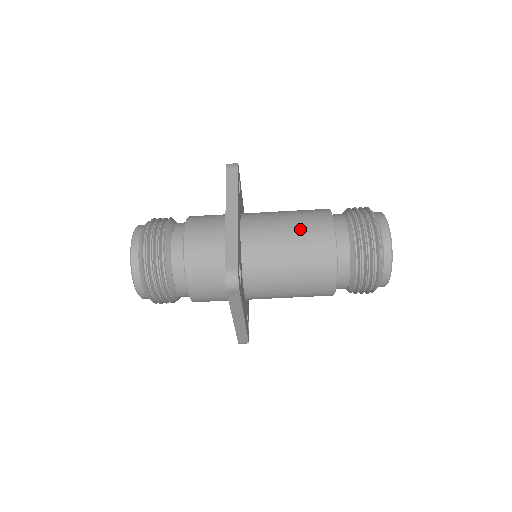
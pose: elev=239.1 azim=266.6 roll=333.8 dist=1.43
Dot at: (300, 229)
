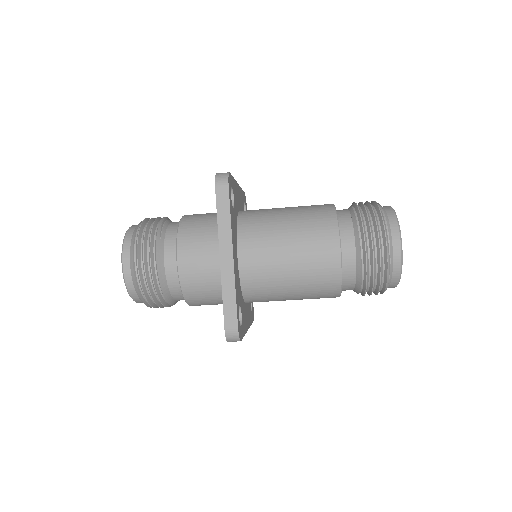
Dot at: (303, 254)
